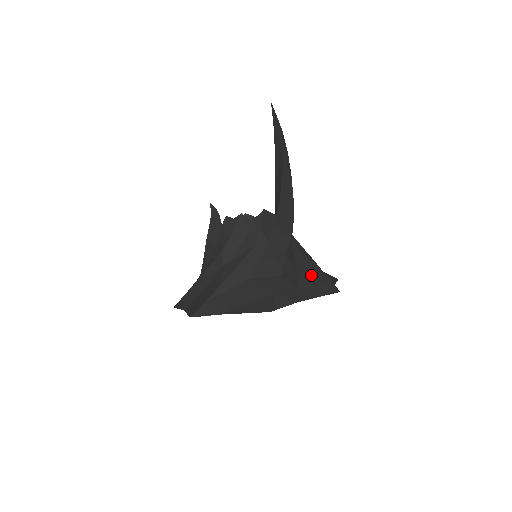
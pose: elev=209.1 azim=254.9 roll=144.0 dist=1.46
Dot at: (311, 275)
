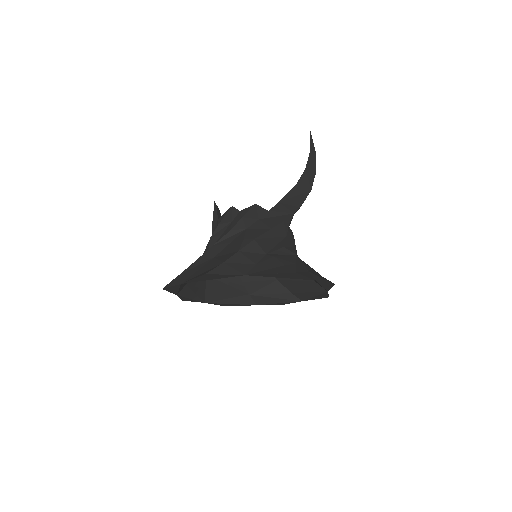
Dot at: (277, 259)
